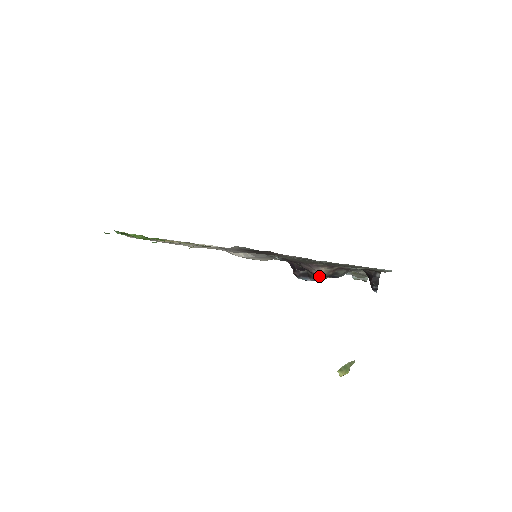
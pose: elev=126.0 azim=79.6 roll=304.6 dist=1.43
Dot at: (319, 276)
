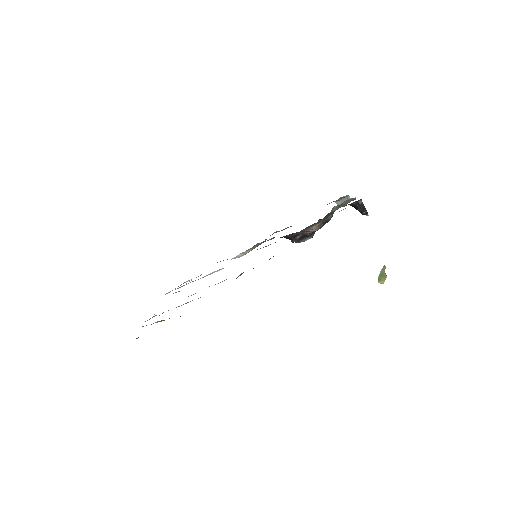
Dot at: (314, 232)
